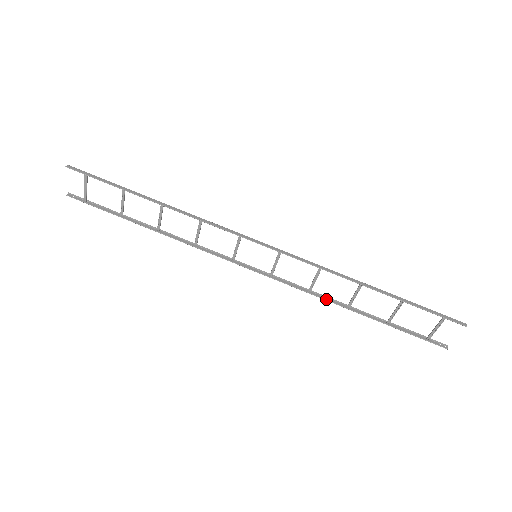
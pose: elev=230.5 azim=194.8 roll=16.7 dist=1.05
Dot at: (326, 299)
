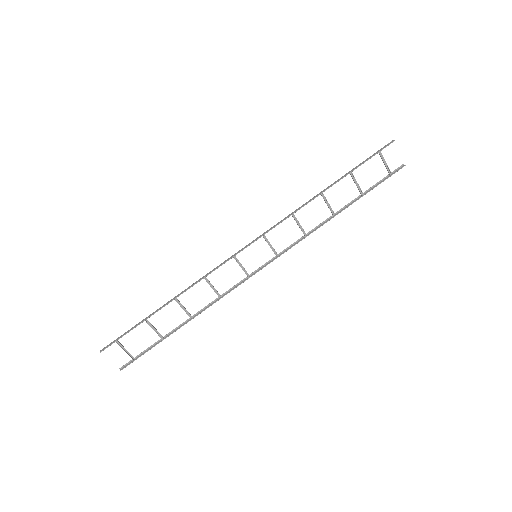
Dot at: (319, 227)
